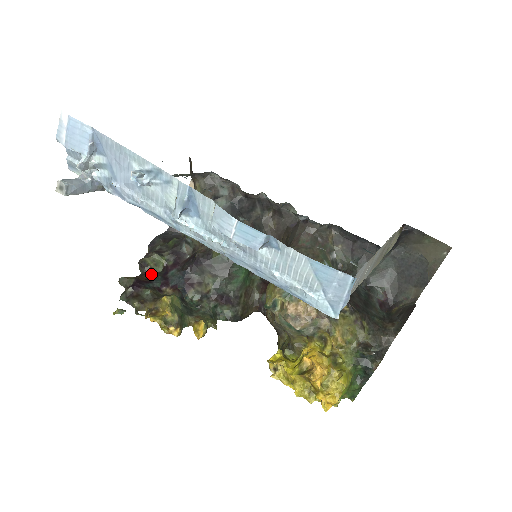
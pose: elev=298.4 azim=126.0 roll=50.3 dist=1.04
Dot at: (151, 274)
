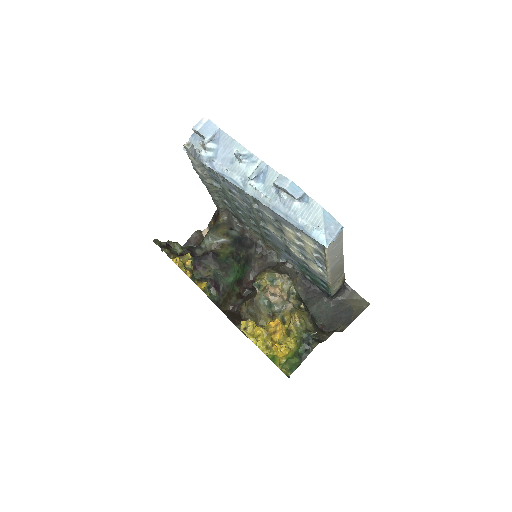
Dot at: occluded
